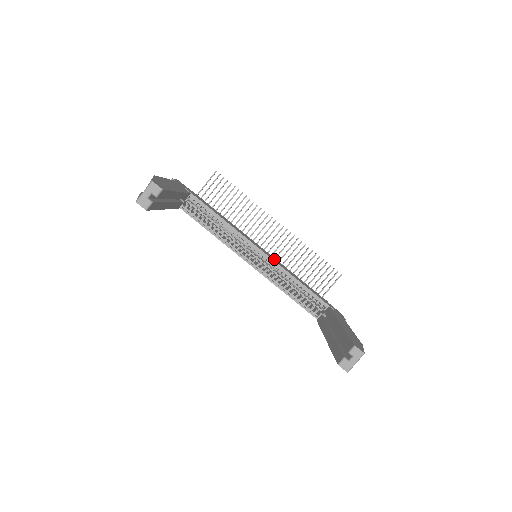
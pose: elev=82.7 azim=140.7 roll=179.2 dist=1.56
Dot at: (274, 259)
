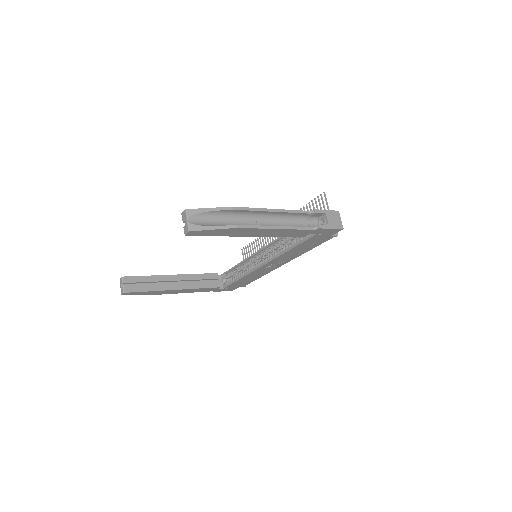
Dot at: occluded
